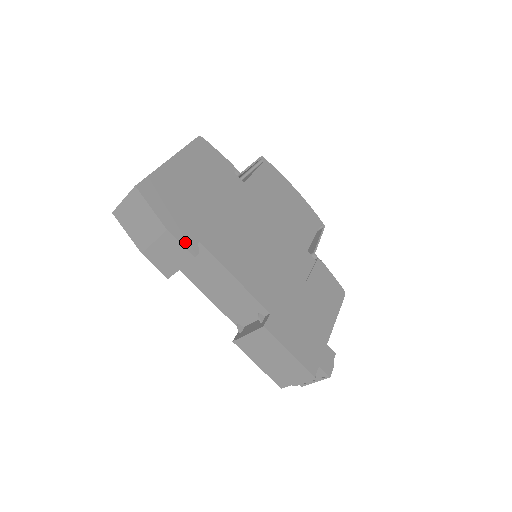
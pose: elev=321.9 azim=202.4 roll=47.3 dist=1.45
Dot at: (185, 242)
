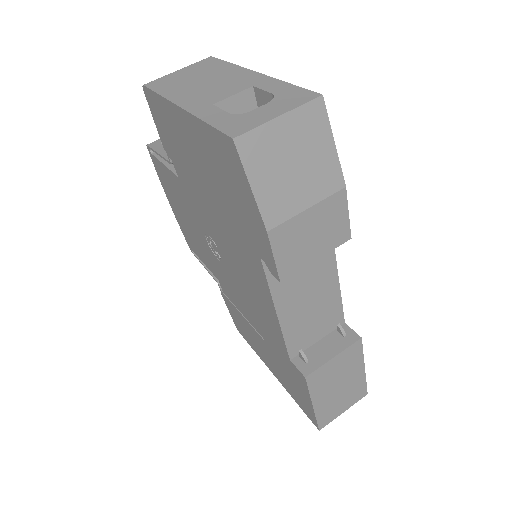
Dot at: occluded
